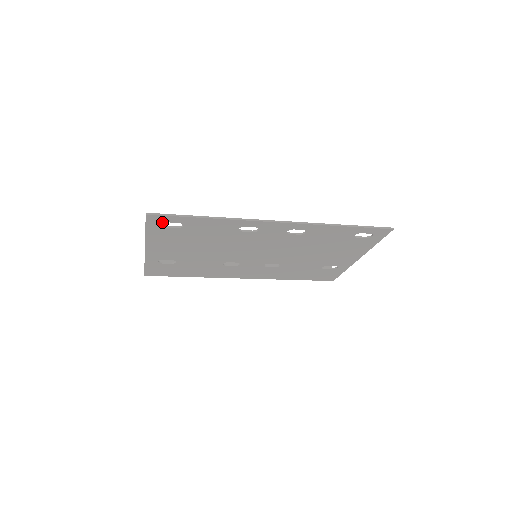
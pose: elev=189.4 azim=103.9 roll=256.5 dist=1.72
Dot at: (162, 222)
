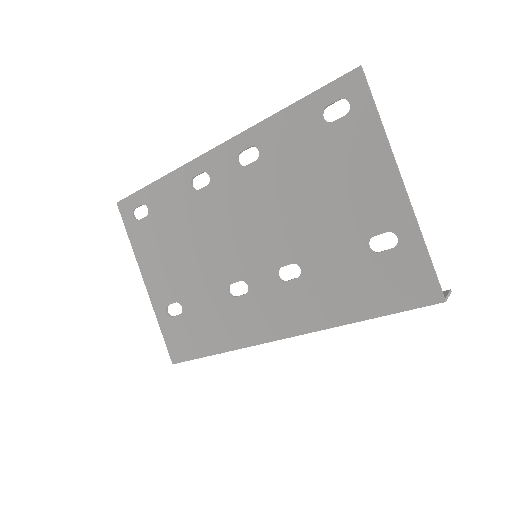
Dot at: (132, 211)
